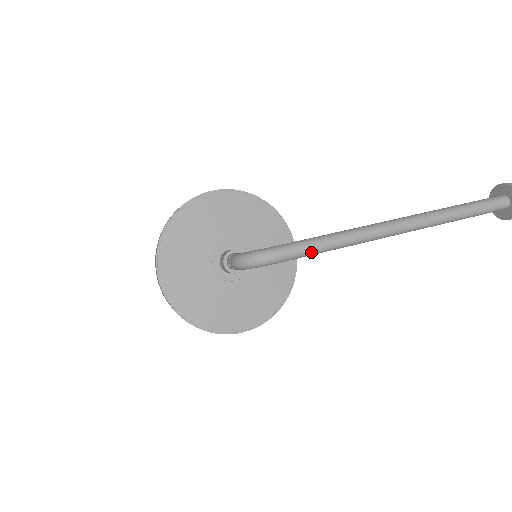
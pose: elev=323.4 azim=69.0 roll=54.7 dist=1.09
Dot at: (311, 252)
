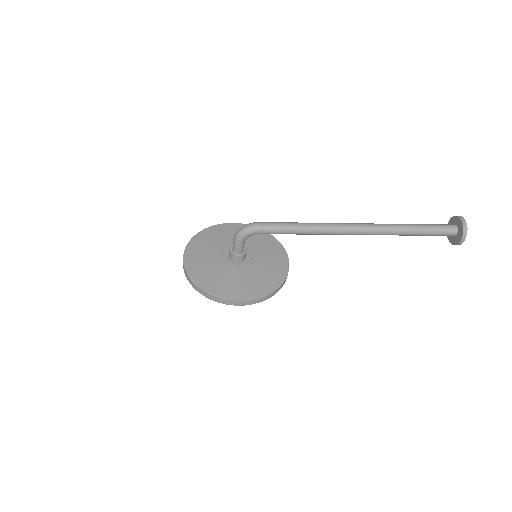
Dot at: (287, 227)
